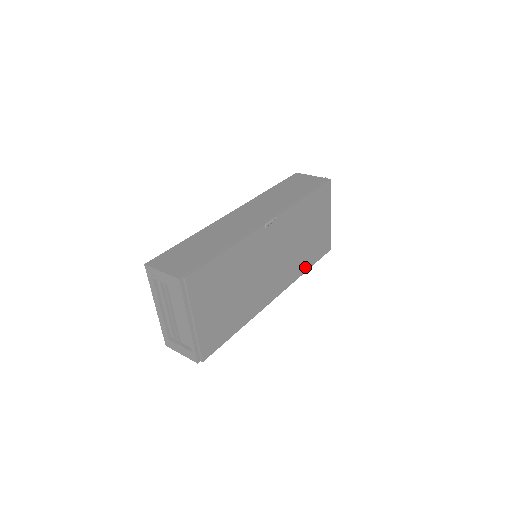
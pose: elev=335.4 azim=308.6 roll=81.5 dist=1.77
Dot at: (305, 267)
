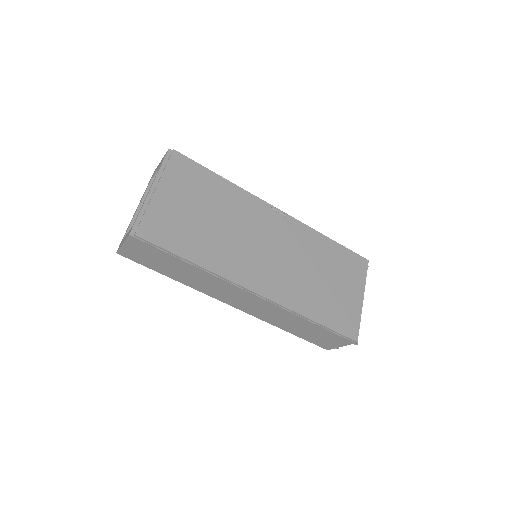
Dot at: (310, 313)
